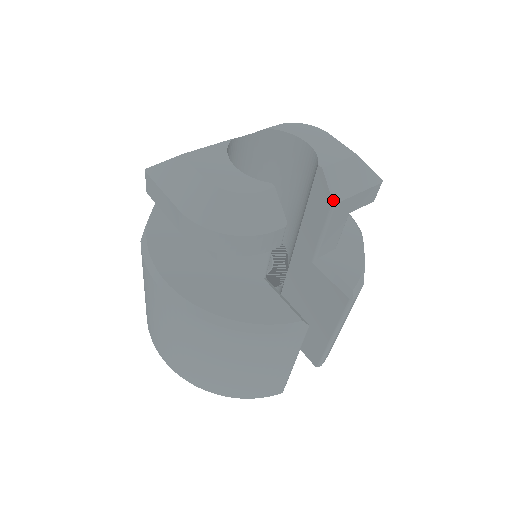
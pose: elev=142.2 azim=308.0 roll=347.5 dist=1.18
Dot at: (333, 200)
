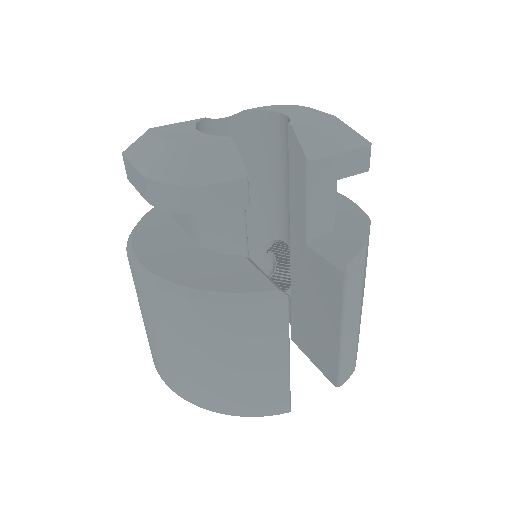
Dot at: (307, 157)
